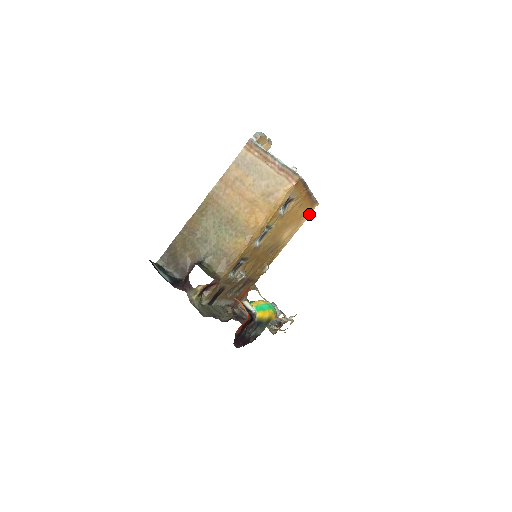
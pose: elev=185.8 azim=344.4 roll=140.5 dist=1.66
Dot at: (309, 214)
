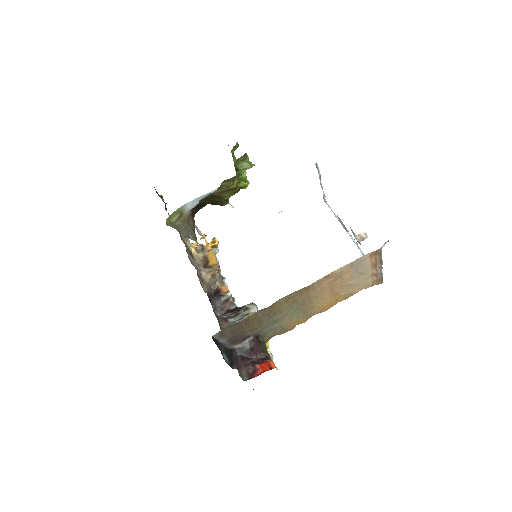
Dot at: occluded
